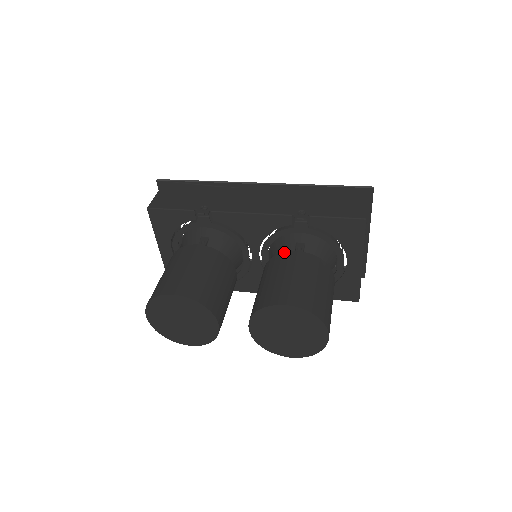
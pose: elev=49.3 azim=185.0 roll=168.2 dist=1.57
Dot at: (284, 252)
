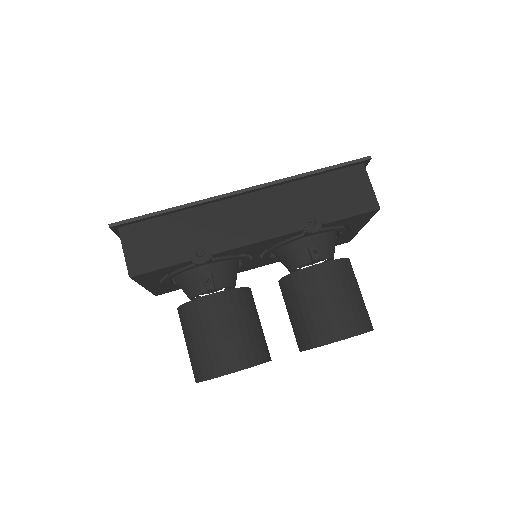
Dot at: (306, 268)
